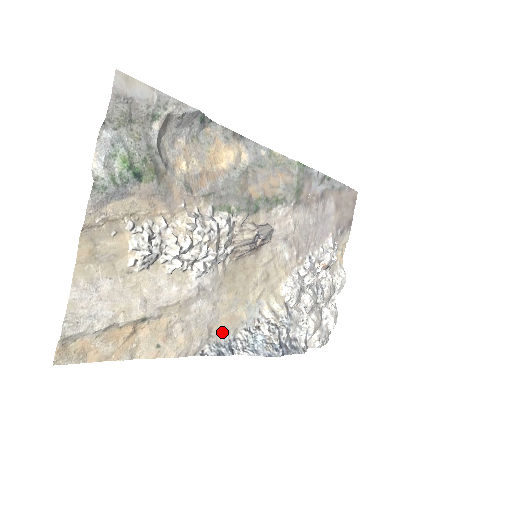
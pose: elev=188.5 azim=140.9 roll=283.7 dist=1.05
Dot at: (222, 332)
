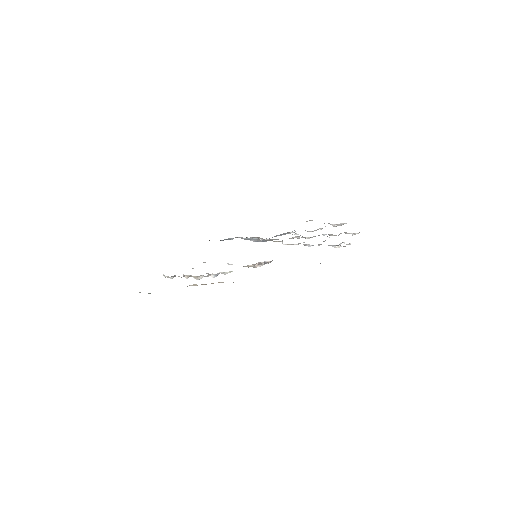
Dot at: occluded
